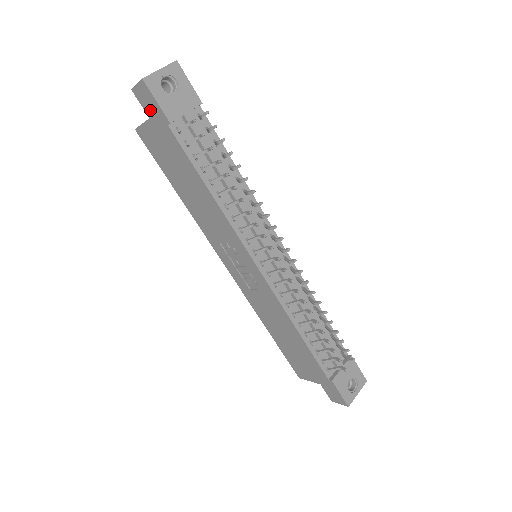
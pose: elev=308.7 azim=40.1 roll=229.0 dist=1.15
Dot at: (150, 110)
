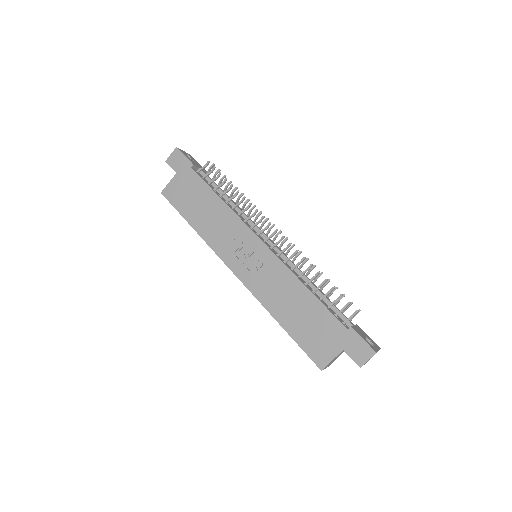
Dot at: (178, 166)
